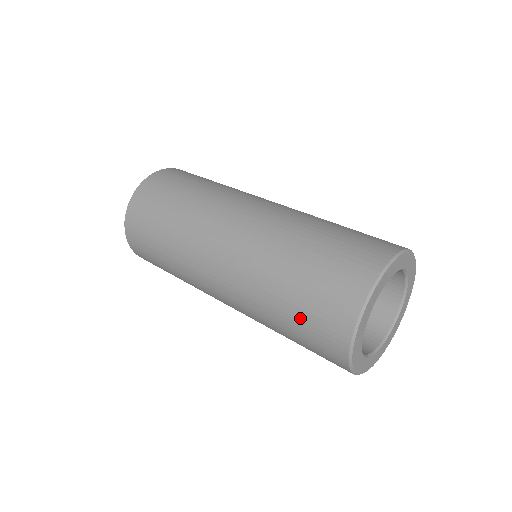
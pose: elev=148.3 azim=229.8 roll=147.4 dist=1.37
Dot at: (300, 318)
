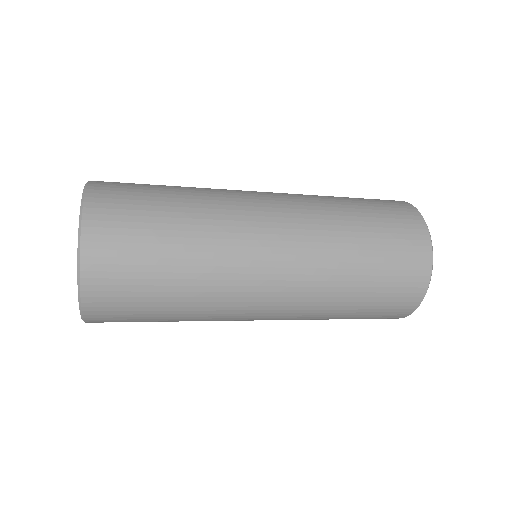
Dot at: (375, 212)
